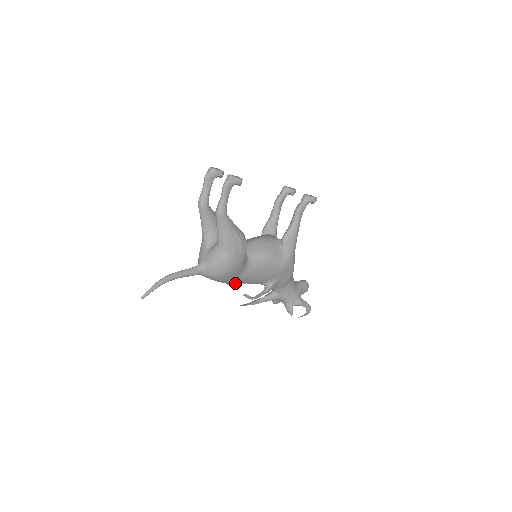
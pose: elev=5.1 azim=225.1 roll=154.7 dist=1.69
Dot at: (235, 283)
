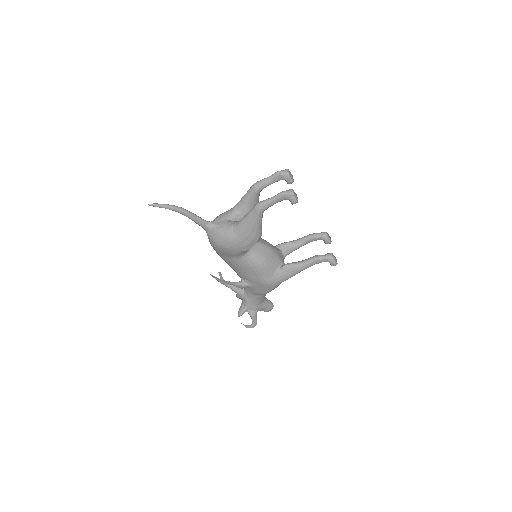
Dot at: (223, 258)
